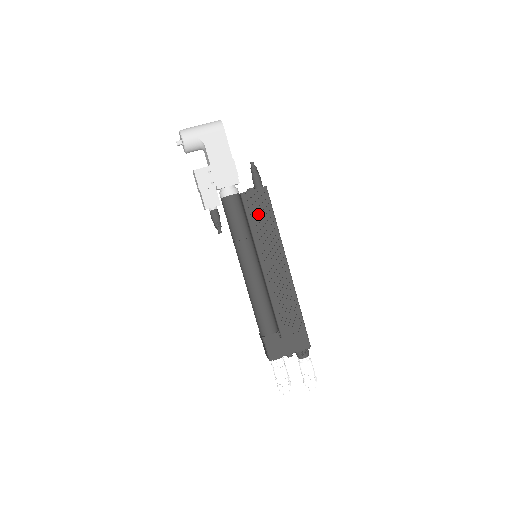
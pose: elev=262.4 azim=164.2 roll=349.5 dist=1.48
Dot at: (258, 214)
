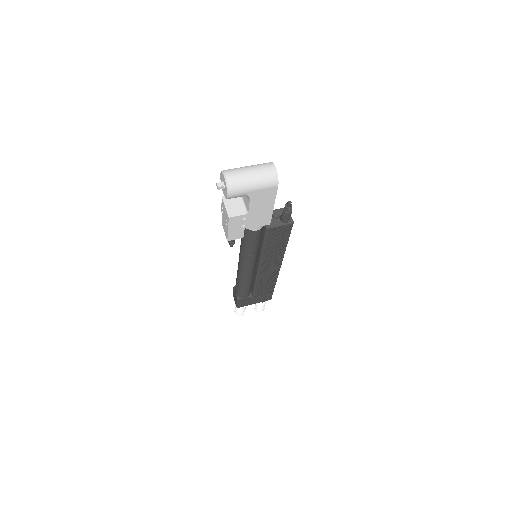
Dot at: (275, 240)
